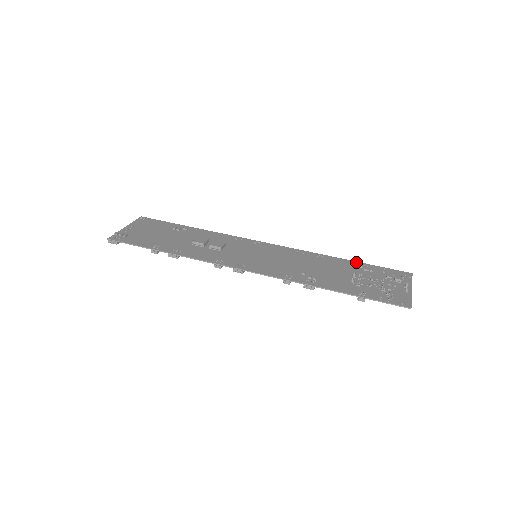
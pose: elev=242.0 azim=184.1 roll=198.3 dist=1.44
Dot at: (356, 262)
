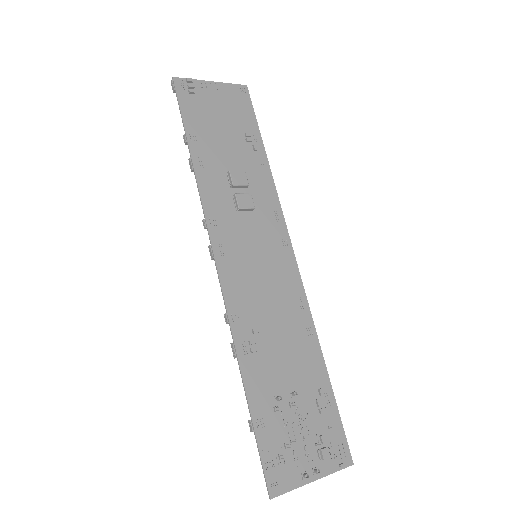
Dot at: (328, 381)
